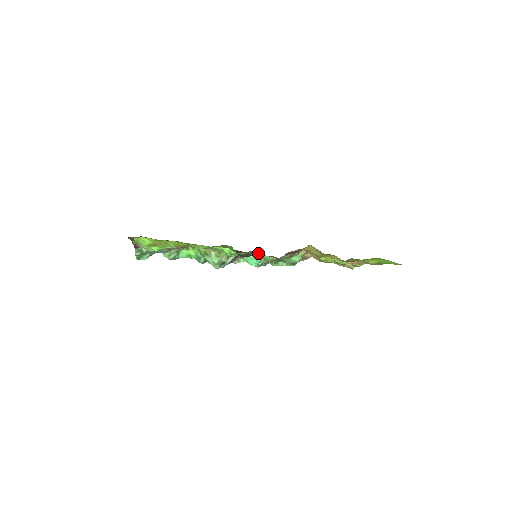
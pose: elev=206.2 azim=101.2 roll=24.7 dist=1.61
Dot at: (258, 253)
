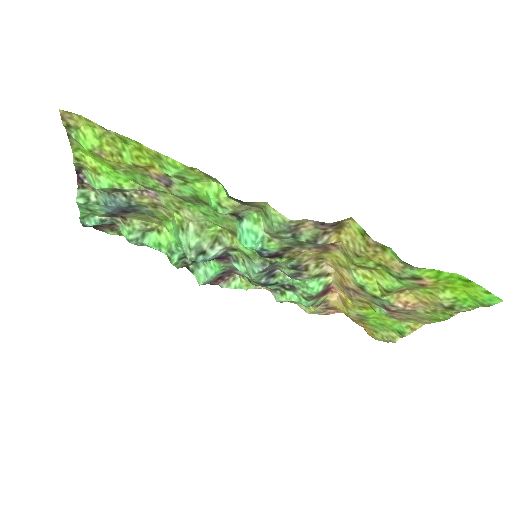
Dot at: (262, 218)
